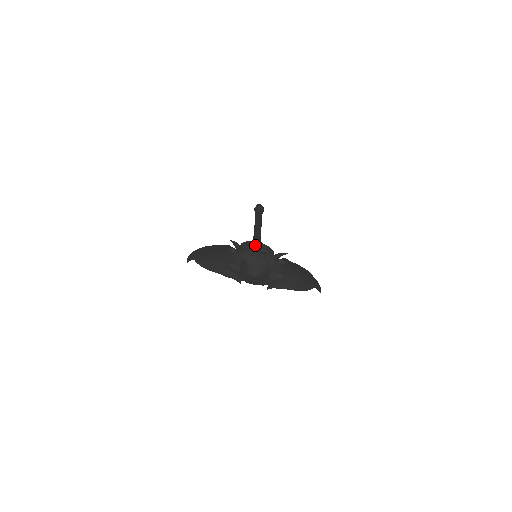
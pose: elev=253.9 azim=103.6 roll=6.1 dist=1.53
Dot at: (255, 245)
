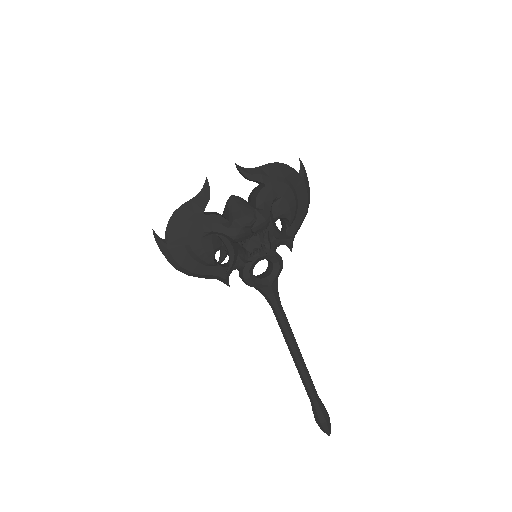
Dot at: (258, 275)
